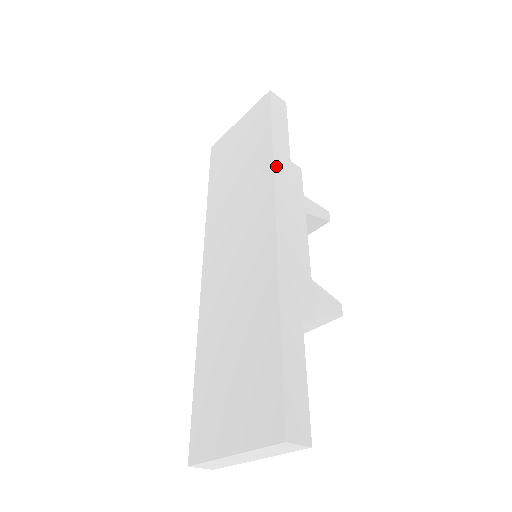
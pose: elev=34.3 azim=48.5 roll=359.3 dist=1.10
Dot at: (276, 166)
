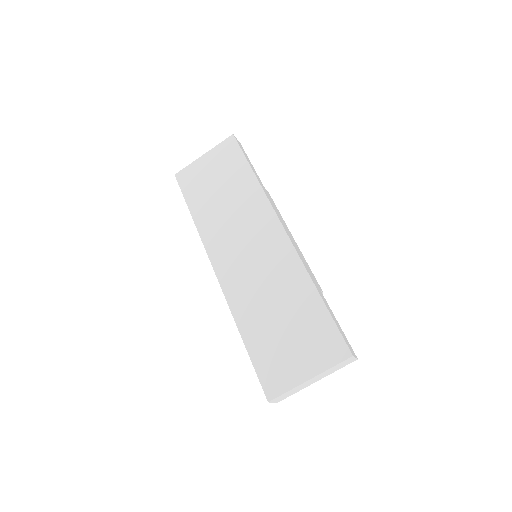
Dot at: (264, 191)
